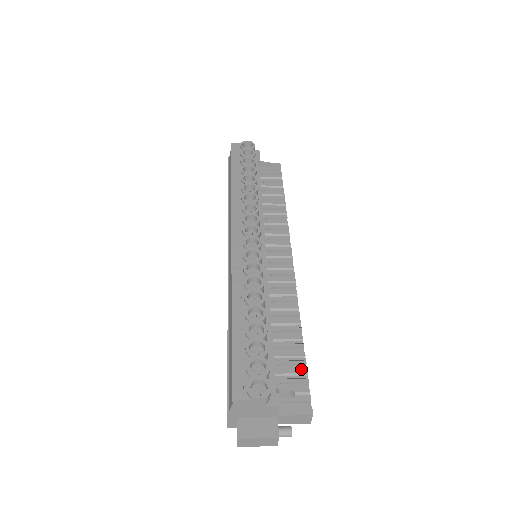
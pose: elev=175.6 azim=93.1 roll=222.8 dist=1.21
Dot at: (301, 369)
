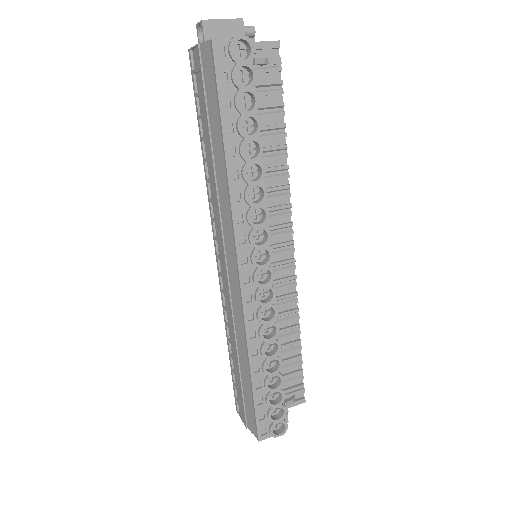
Dot at: (298, 368)
